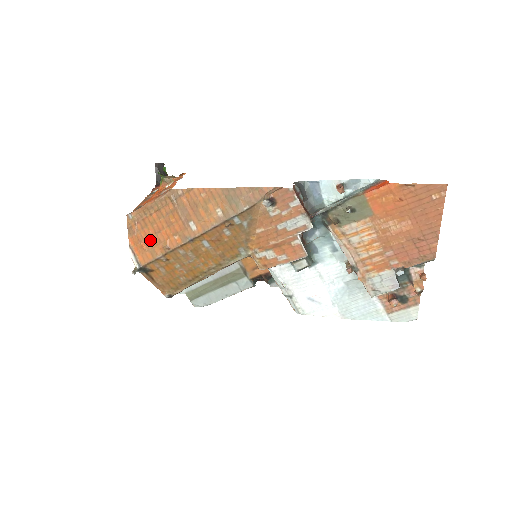
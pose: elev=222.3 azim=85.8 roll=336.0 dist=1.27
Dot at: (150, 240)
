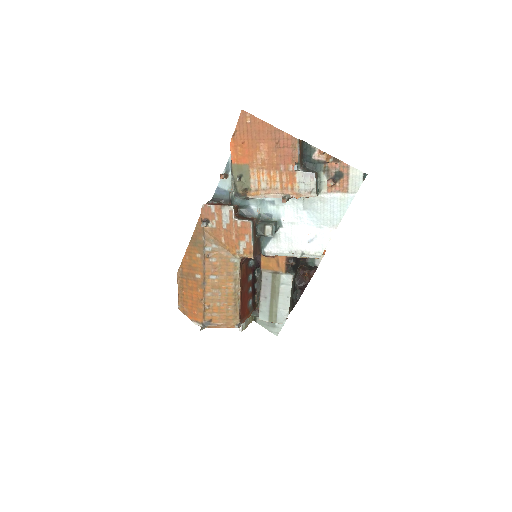
Dot at: (194, 306)
